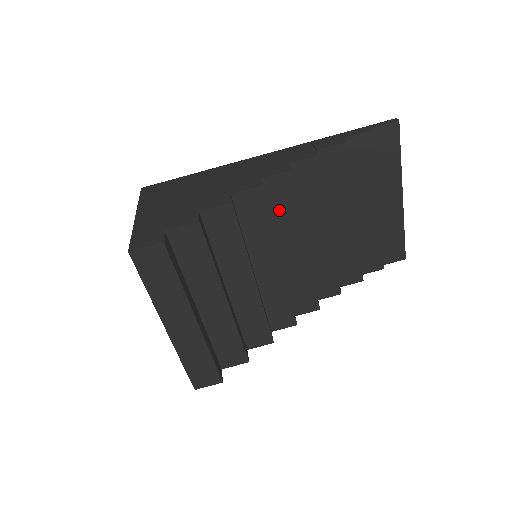
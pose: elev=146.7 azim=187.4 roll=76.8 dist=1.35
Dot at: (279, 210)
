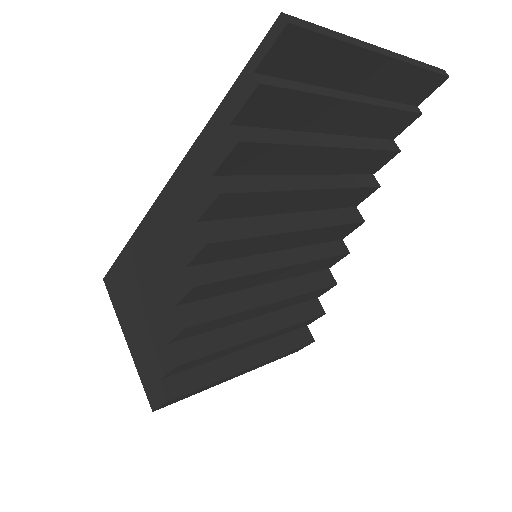
Dot at: (235, 252)
